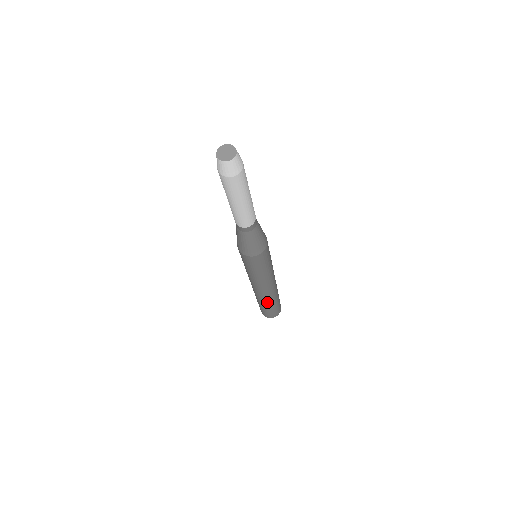
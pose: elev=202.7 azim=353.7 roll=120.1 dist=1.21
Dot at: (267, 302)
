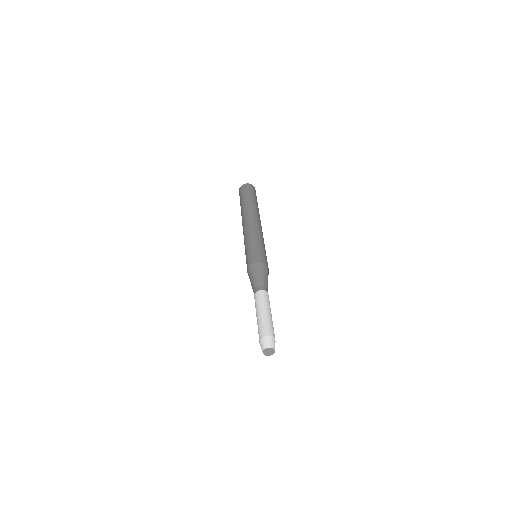
Dot at: occluded
